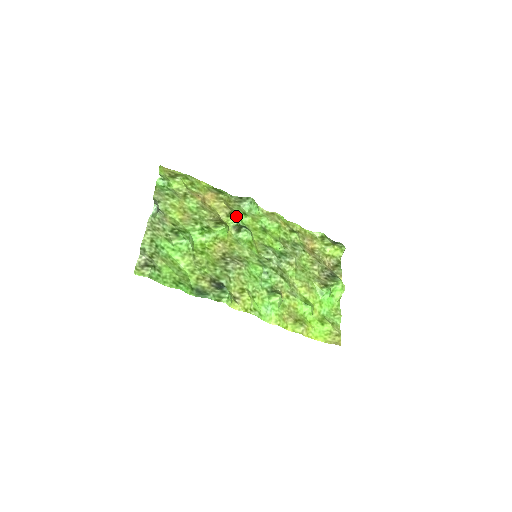
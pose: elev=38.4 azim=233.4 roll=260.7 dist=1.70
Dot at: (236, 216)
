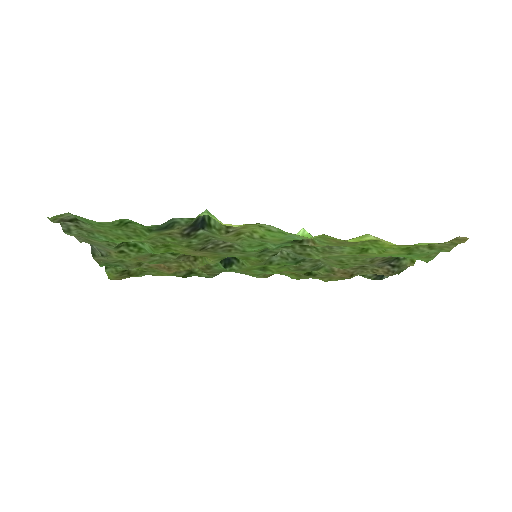
Dot at: occluded
